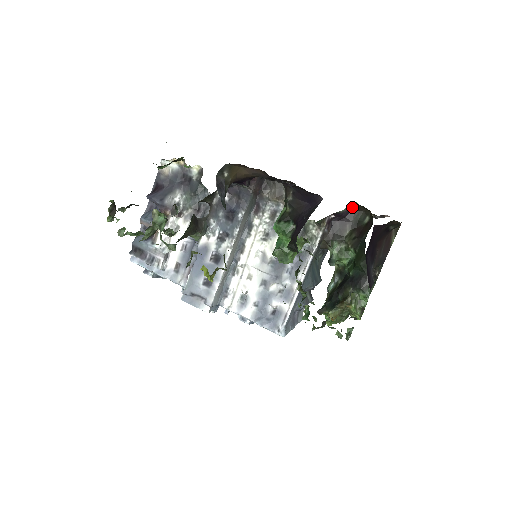
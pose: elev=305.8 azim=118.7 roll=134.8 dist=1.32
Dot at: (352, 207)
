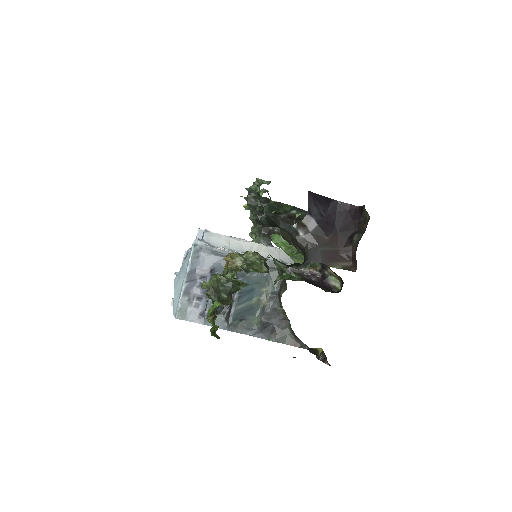
Dot at: (334, 290)
